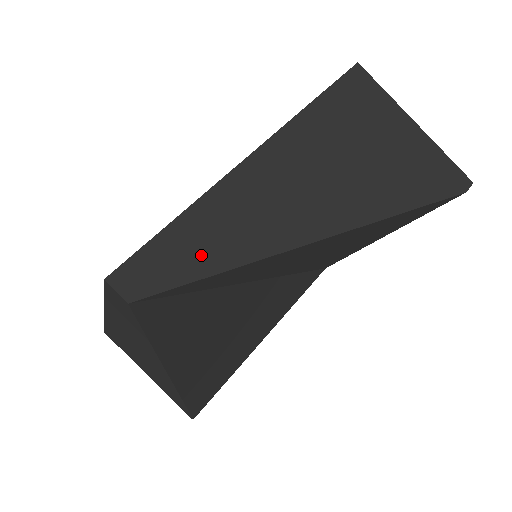
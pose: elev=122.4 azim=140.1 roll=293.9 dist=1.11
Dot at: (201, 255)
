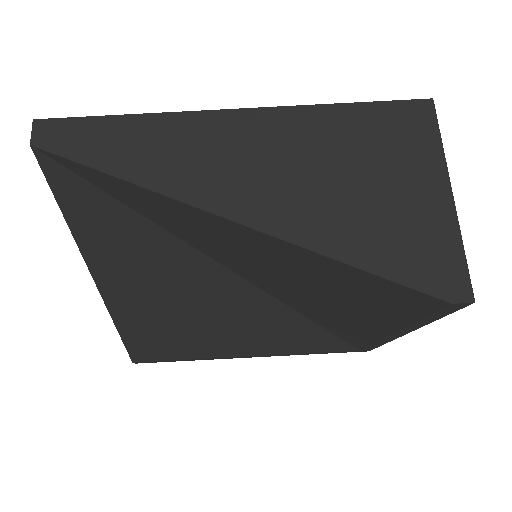
Dot at: (109, 152)
